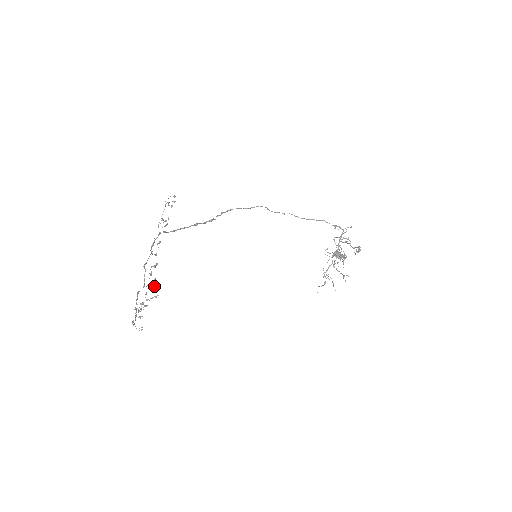
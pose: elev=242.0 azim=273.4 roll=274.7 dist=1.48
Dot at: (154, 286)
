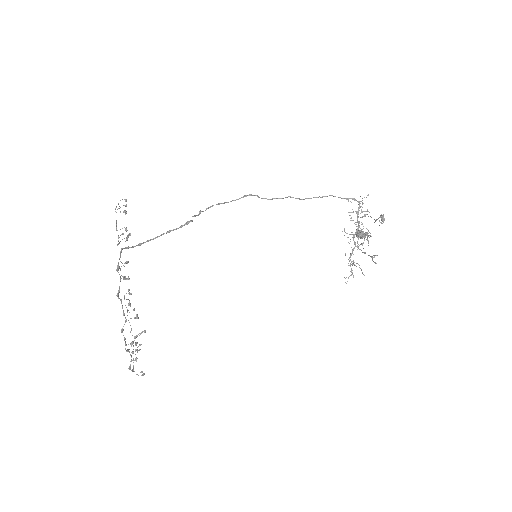
Dot at: (137, 318)
